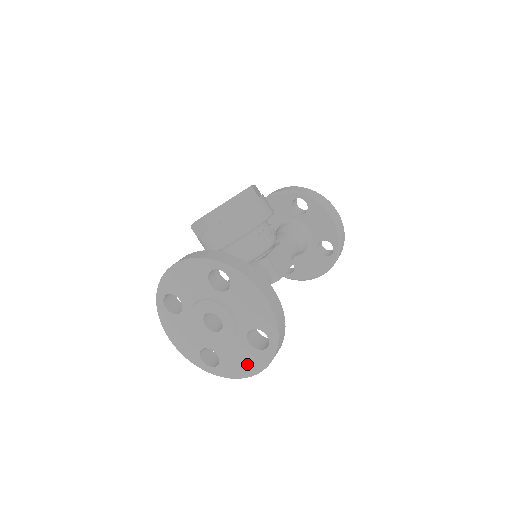
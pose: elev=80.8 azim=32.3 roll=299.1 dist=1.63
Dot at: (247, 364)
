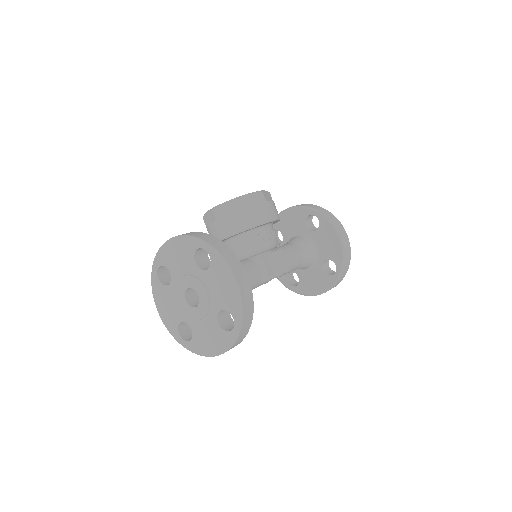
Dot at: (214, 343)
